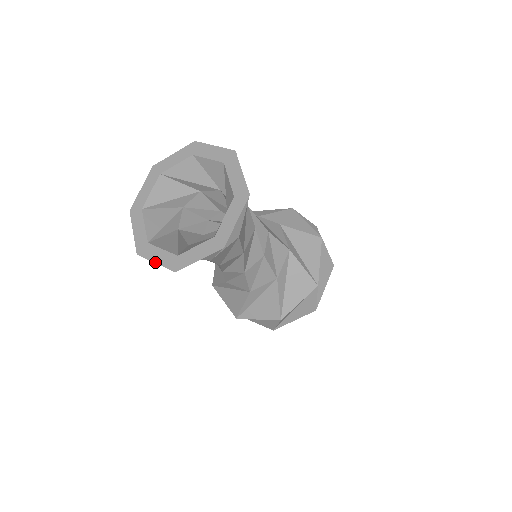
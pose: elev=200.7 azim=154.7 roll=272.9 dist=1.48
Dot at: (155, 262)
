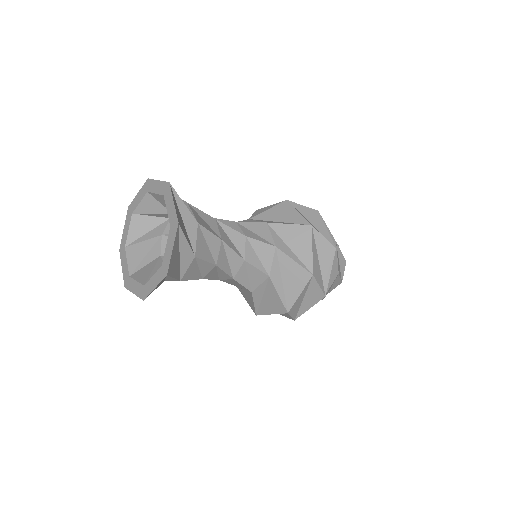
Dot at: (154, 288)
